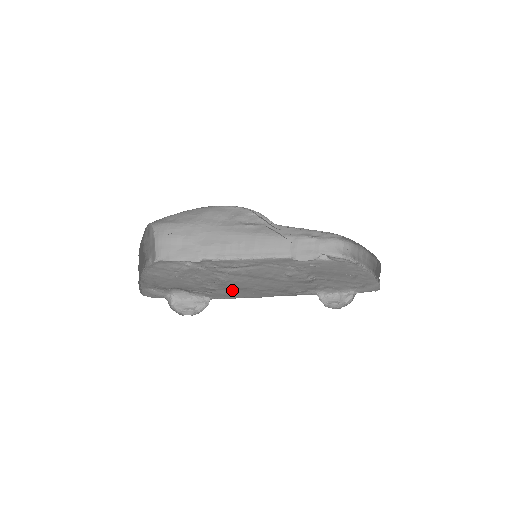
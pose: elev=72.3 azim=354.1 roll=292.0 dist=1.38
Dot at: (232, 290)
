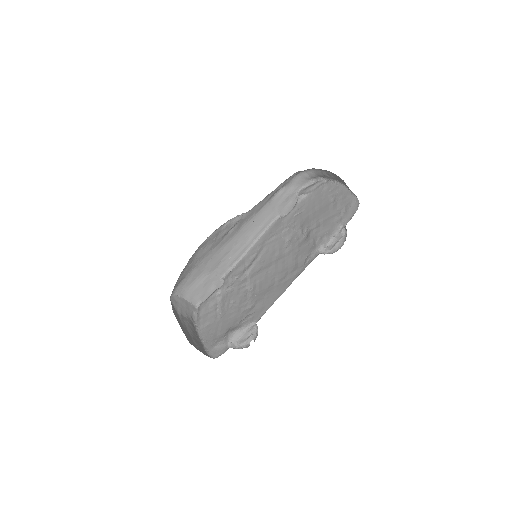
Dot at: (263, 298)
